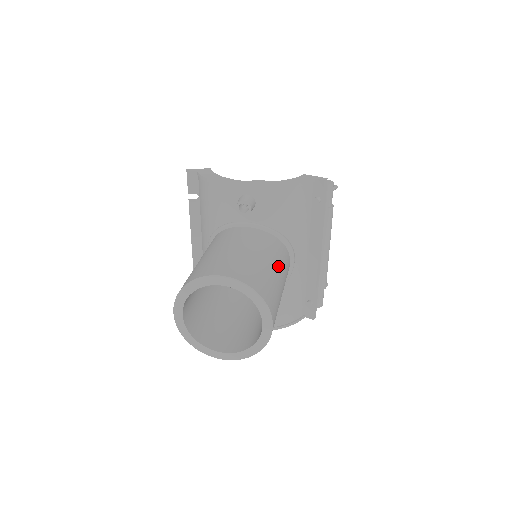
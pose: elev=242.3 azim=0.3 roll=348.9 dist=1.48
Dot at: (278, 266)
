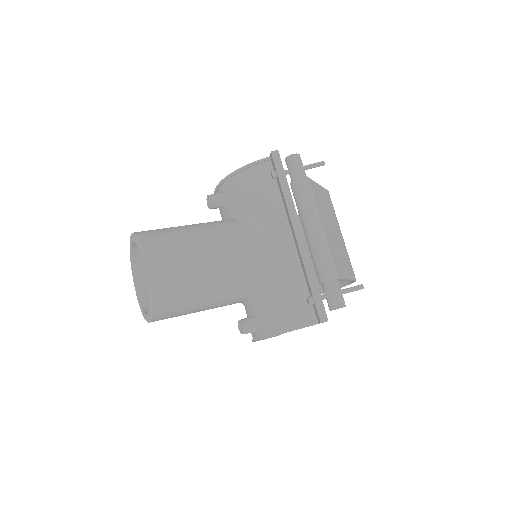
Dot at: (209, 234)
